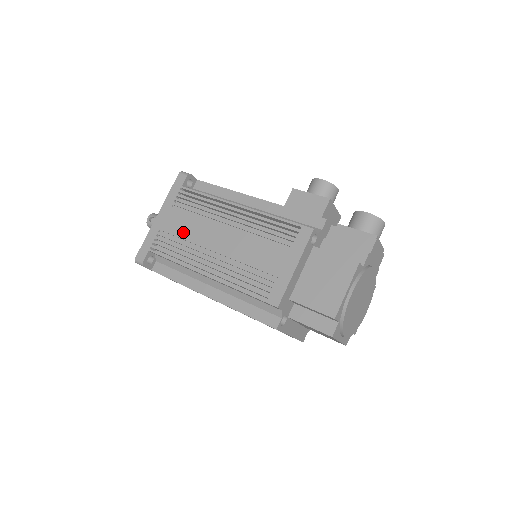
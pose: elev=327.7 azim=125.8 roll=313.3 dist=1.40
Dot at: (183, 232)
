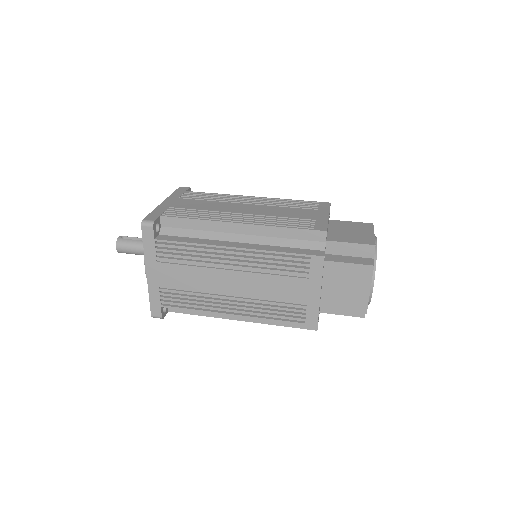
Dot at: (199, 207)
